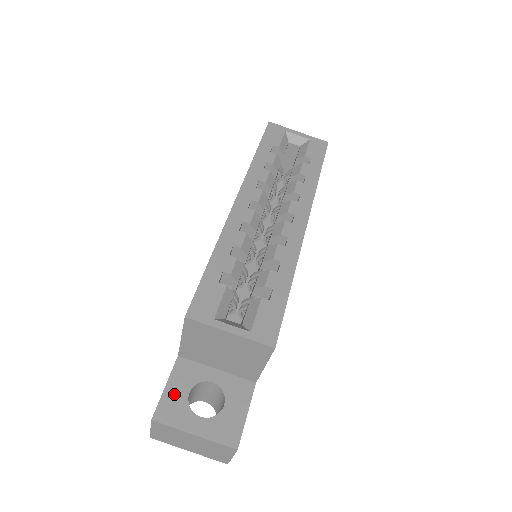
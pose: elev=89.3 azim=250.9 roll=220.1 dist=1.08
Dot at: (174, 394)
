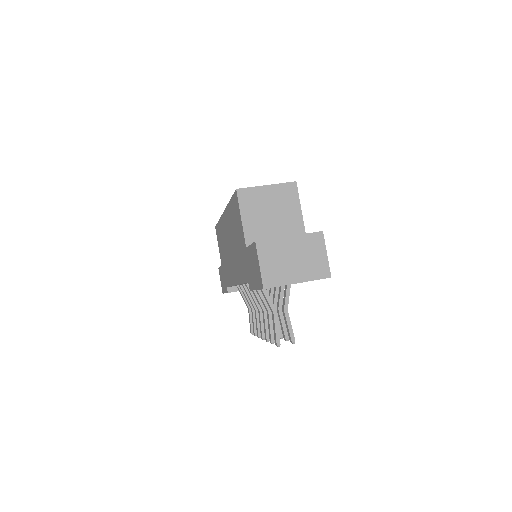
Dot at: occluded
